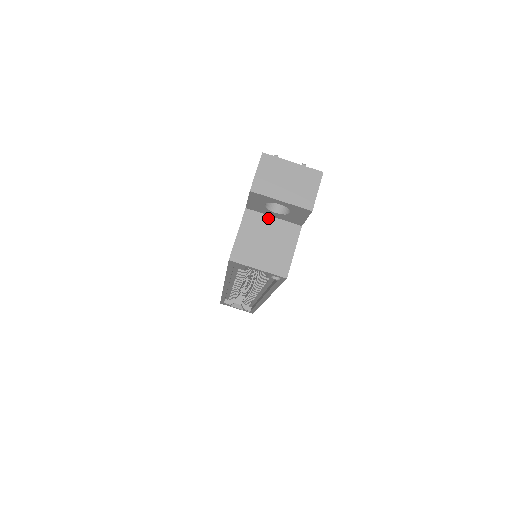
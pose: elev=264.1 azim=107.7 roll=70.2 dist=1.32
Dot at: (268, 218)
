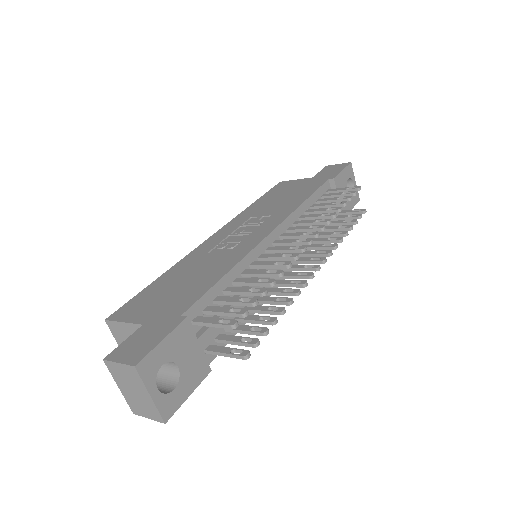
Dot at: occluded
